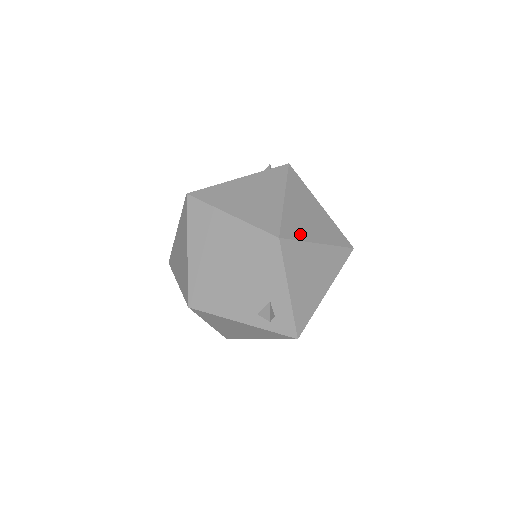
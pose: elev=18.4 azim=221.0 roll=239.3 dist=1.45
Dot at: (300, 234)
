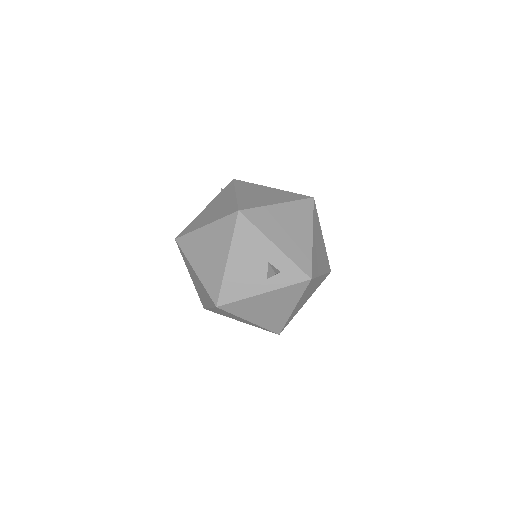
Dot at: (257, 204)
